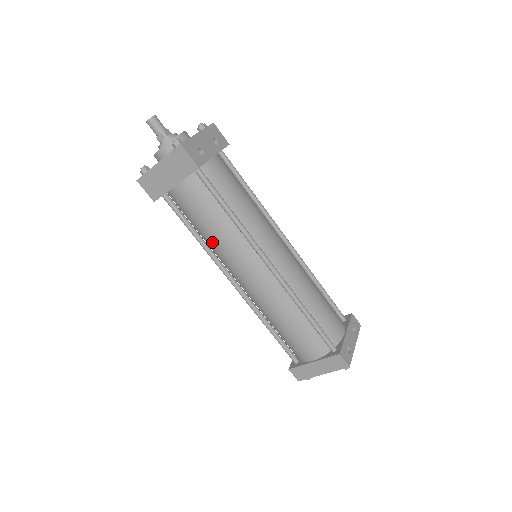
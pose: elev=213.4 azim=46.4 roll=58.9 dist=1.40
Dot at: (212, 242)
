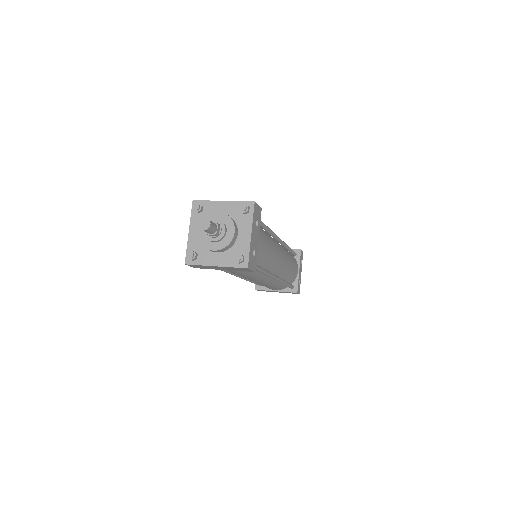
Dot at: occluded
